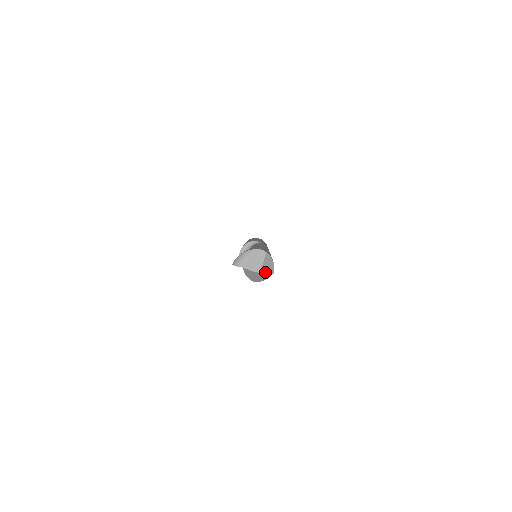
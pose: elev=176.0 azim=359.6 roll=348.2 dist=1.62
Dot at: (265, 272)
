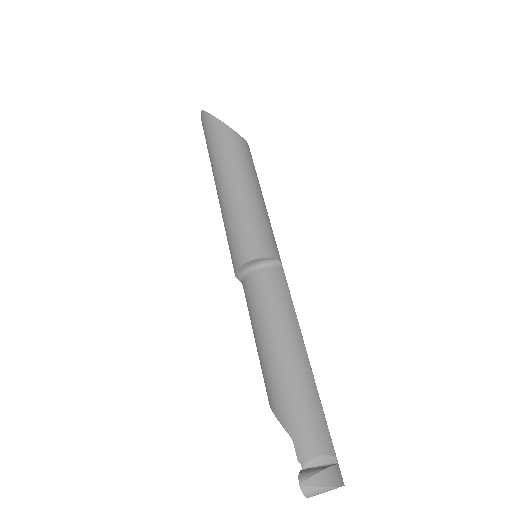
Dot at: occluded
